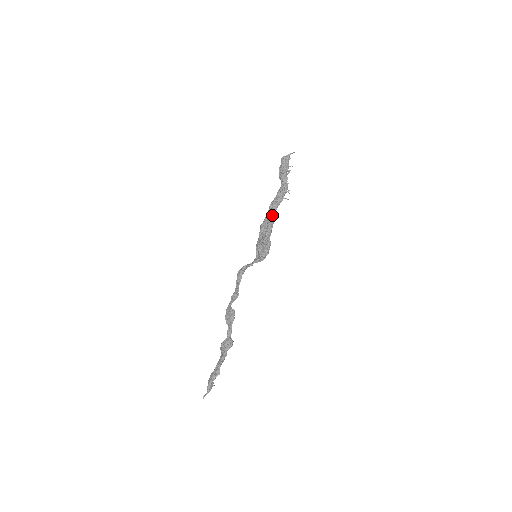
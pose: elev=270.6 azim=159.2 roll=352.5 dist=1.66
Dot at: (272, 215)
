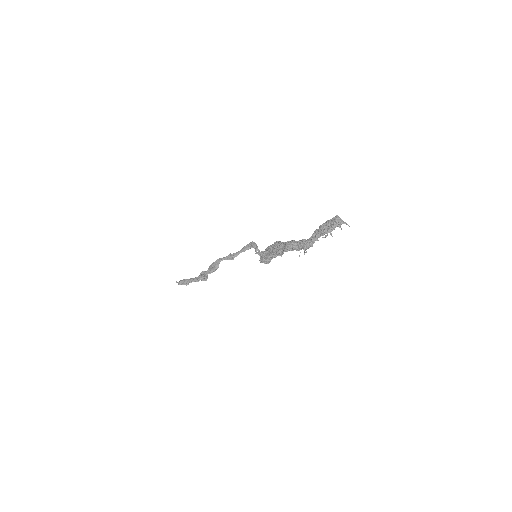
Dot at: (280, 251)
